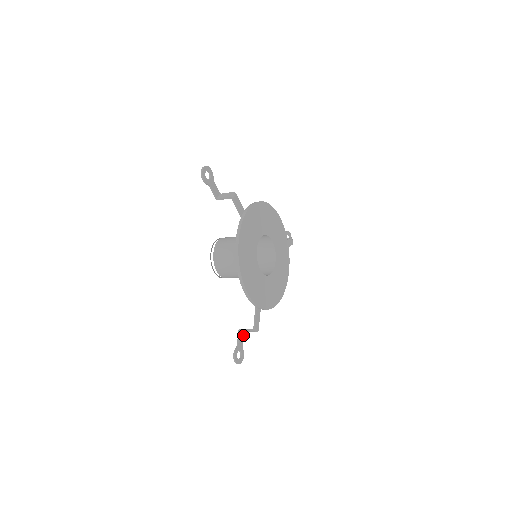
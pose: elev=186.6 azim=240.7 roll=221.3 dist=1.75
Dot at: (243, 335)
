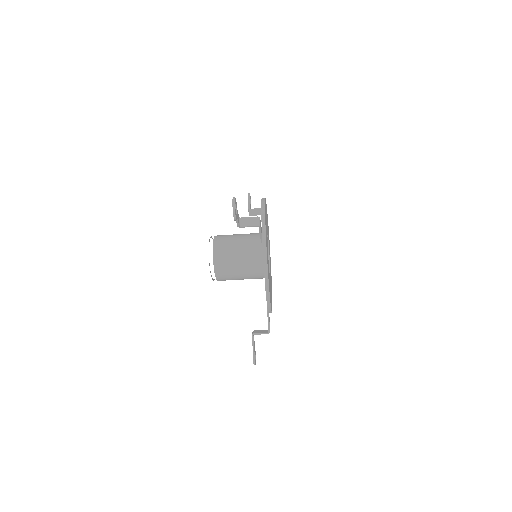
Dot at: (239, 224)
